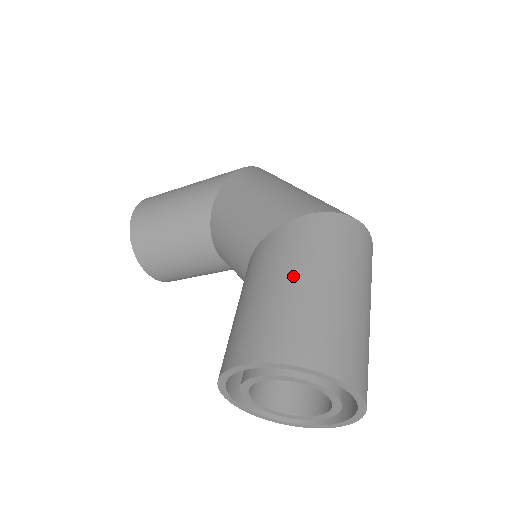
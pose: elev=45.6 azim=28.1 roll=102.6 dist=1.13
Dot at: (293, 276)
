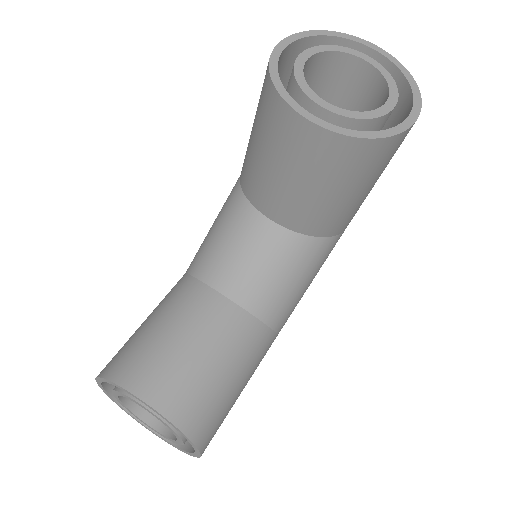
Dot at: occluded
